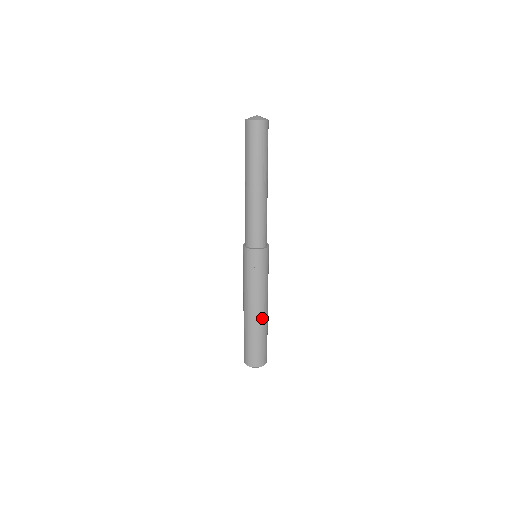
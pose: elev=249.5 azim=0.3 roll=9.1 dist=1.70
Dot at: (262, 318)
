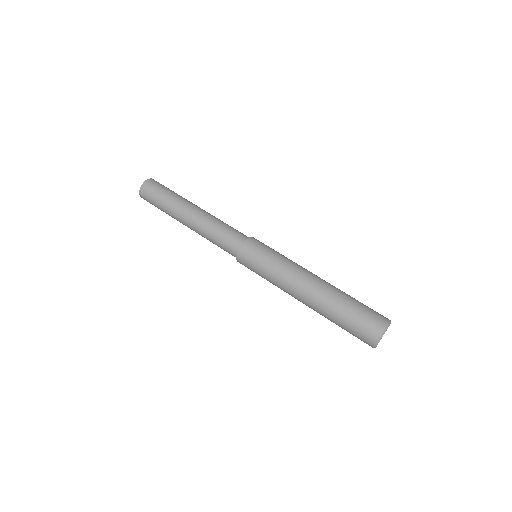
Dot at: (324, 284)
